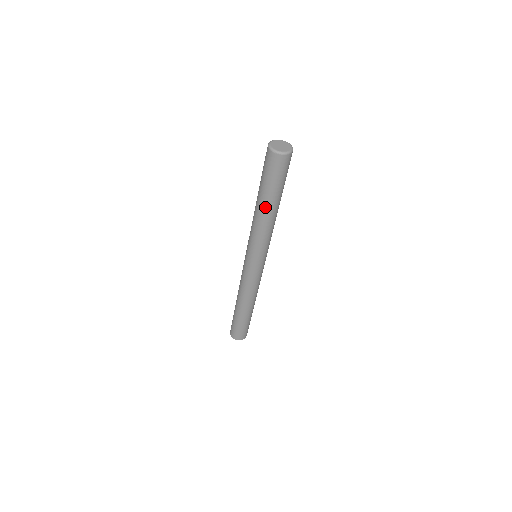
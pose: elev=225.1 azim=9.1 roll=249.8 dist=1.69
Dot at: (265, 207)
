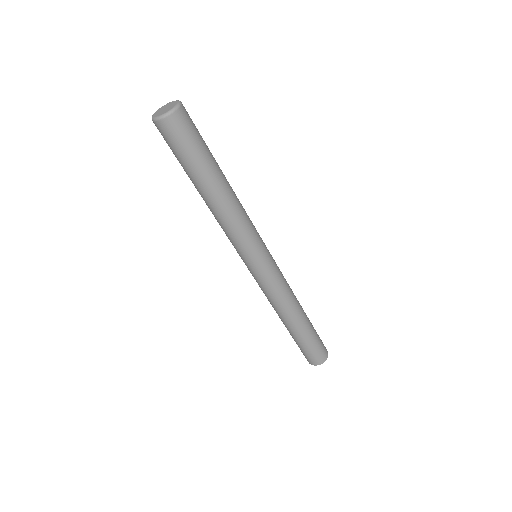
Dot at: (209, 191)
